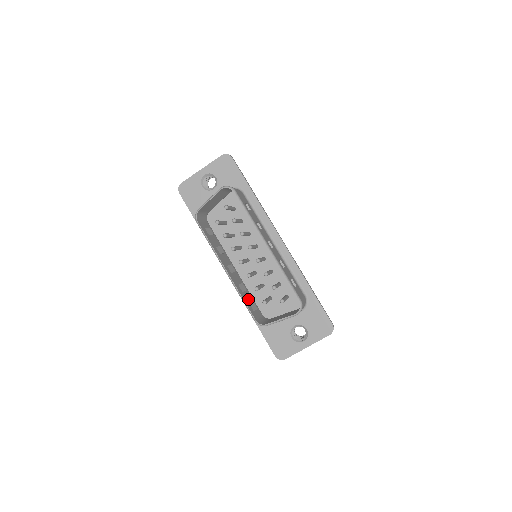
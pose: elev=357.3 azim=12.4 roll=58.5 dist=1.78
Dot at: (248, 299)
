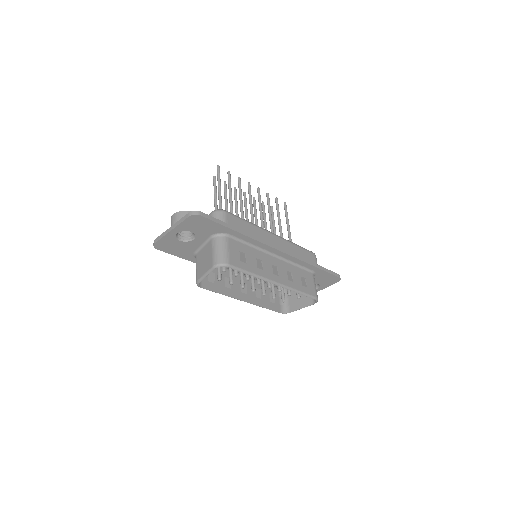
Dot at: (266, 297)
